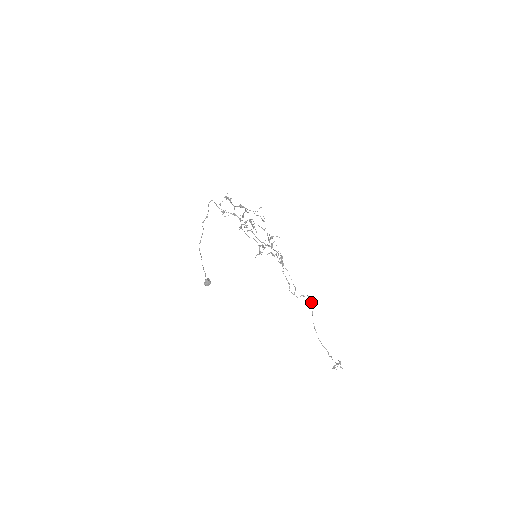
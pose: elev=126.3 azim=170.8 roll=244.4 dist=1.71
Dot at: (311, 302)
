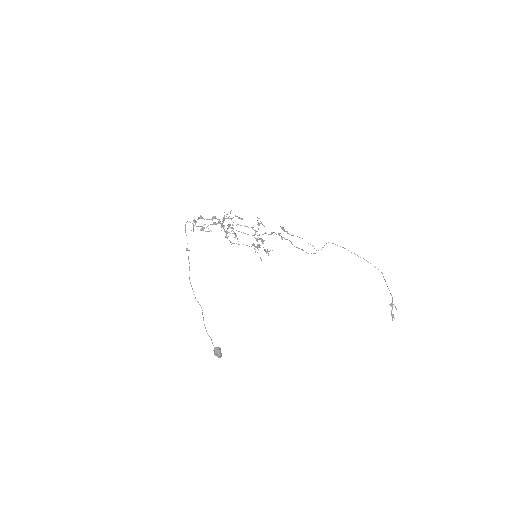
Dot at: occluded
